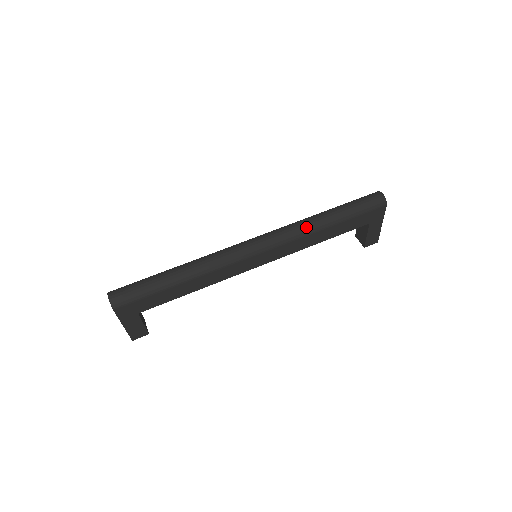
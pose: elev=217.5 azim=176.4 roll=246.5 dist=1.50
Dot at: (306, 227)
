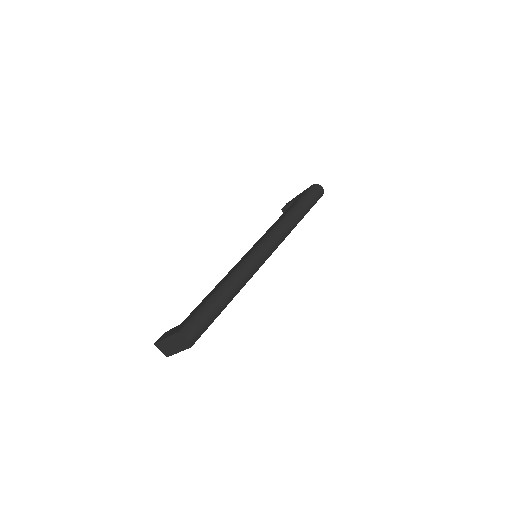
Dot at: (291, 227)
